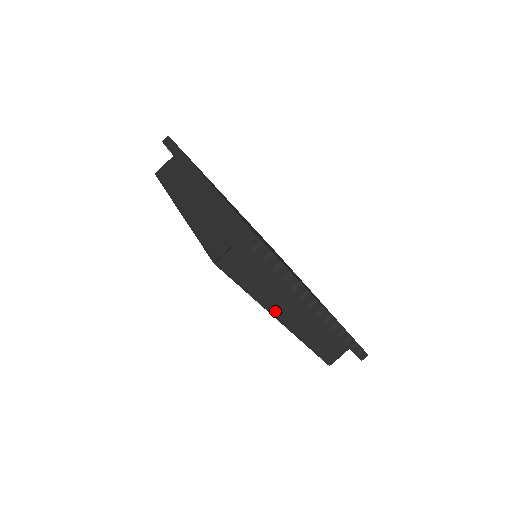
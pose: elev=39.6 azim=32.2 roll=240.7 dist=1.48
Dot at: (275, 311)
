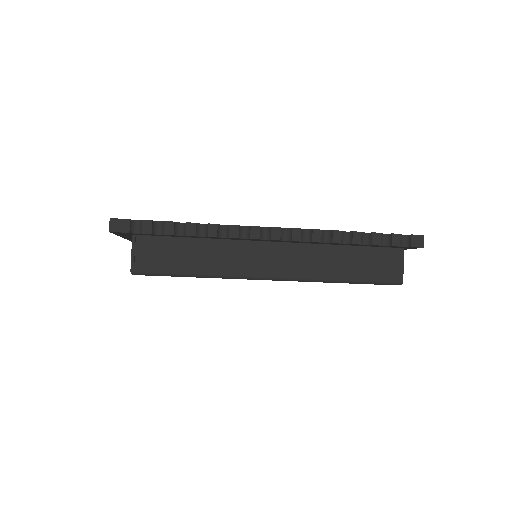
Dot at: (248, 273)
